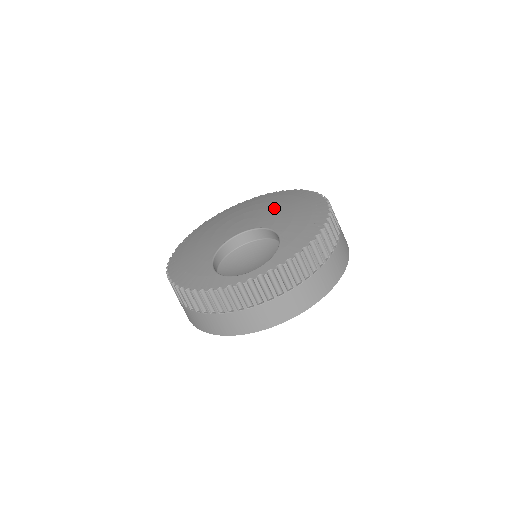
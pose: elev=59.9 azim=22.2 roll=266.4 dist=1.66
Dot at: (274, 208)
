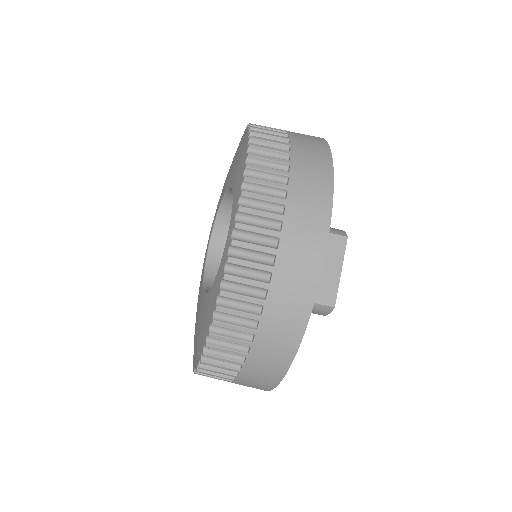
Dot at: occluded
